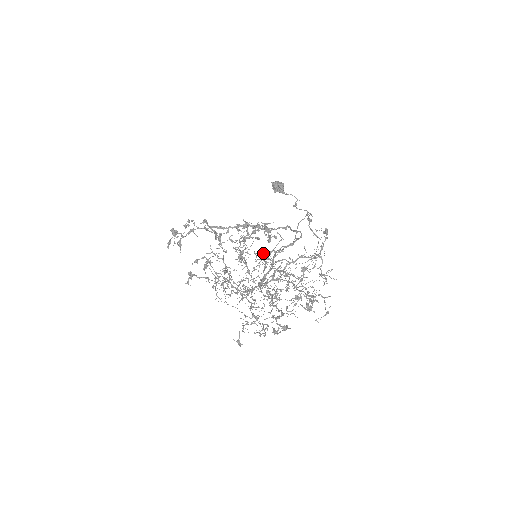
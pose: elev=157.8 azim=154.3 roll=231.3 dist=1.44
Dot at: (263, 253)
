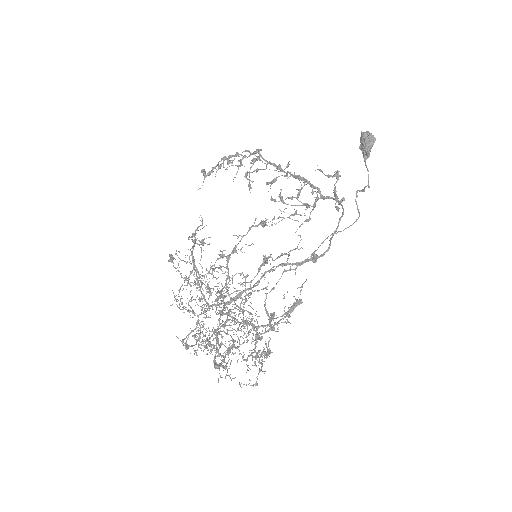
Dot at: (264, 257)
